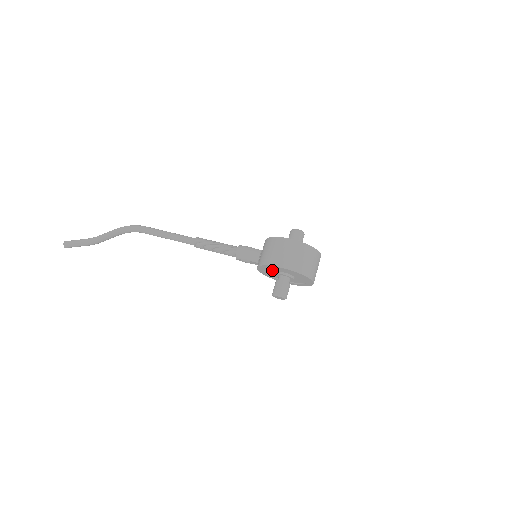
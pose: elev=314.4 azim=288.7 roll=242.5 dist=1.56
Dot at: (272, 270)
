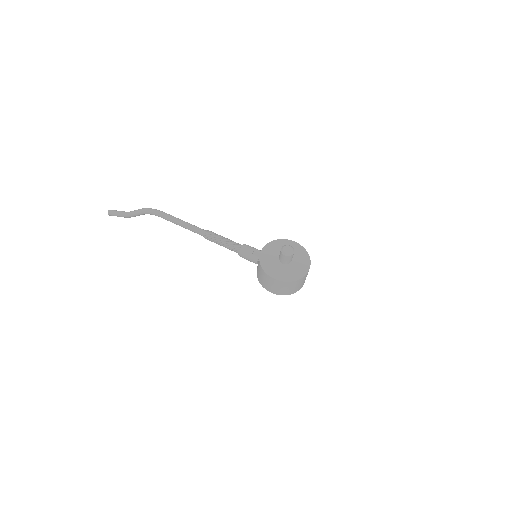
Dot at: occluded
